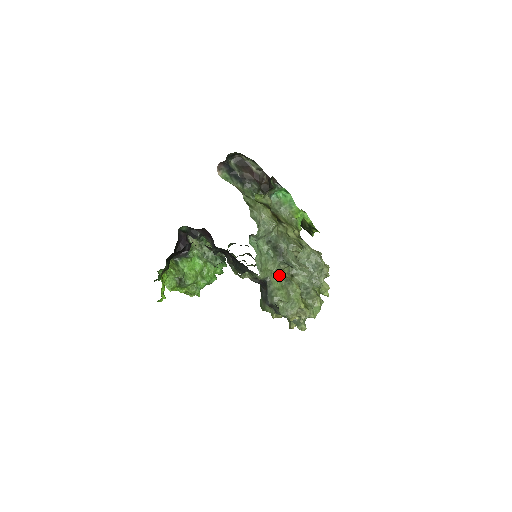
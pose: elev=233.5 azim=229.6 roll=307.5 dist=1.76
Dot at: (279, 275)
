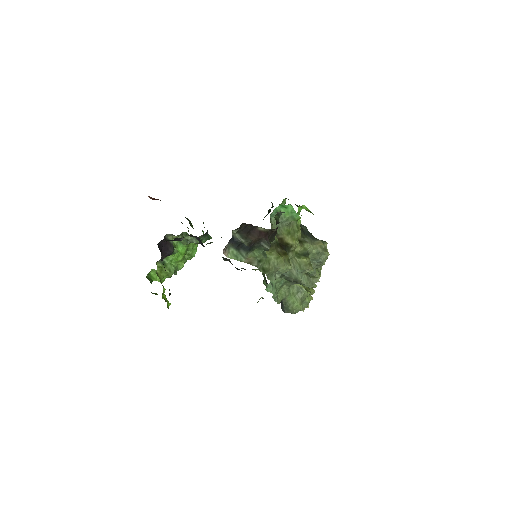
Dot at: (291, 288)
